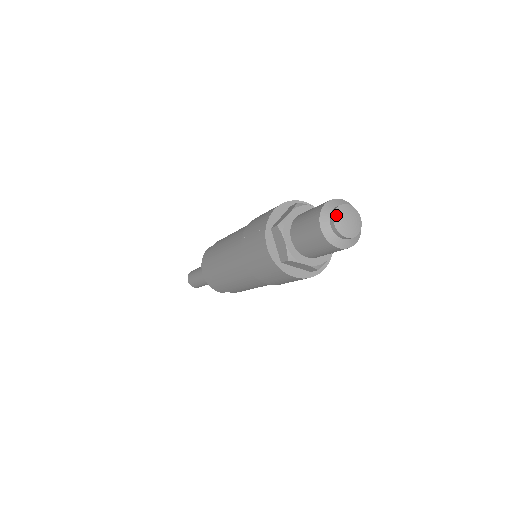
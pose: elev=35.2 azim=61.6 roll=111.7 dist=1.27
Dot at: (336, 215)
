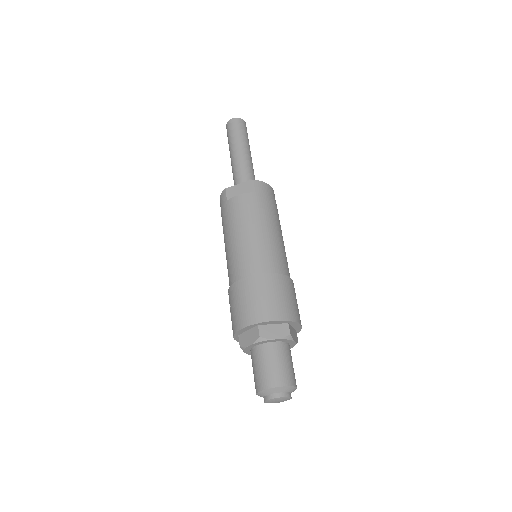
Dot at: (267, 402)
